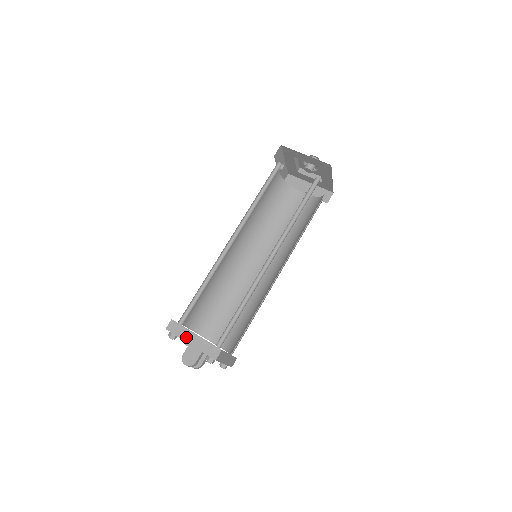
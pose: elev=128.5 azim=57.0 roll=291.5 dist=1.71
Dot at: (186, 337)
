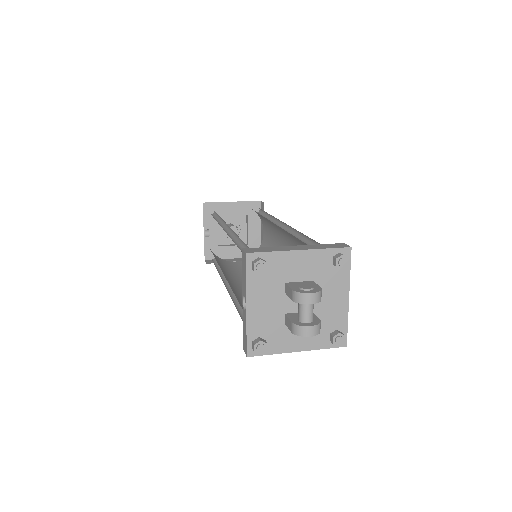
Dot at: (285, 249)
